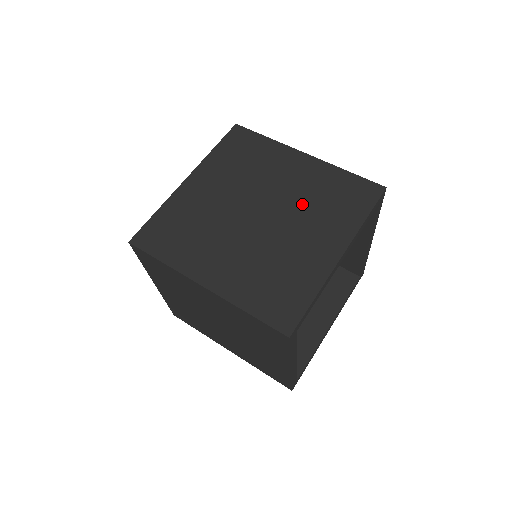
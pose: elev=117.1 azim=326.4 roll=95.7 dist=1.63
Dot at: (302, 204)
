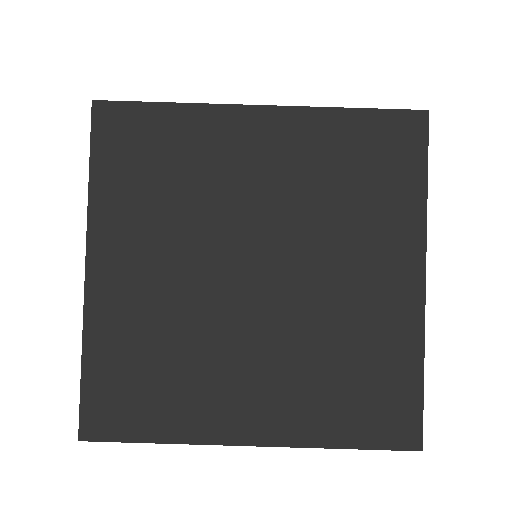
Dot at: (314, 332)
